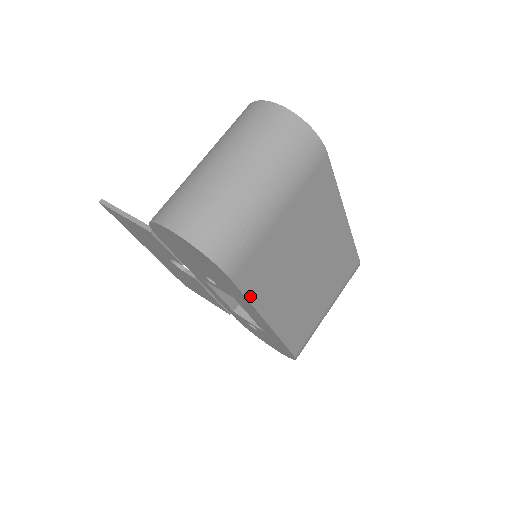
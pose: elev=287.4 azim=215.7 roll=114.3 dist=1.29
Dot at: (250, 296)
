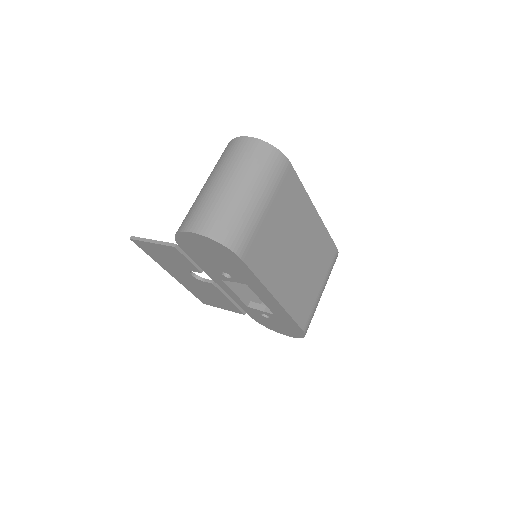
Dot at: (258, 274)
